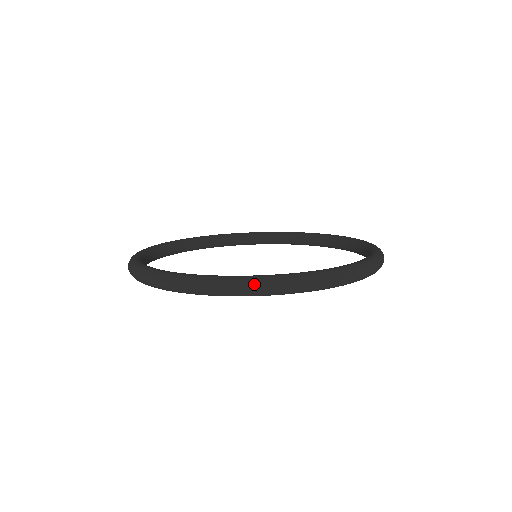
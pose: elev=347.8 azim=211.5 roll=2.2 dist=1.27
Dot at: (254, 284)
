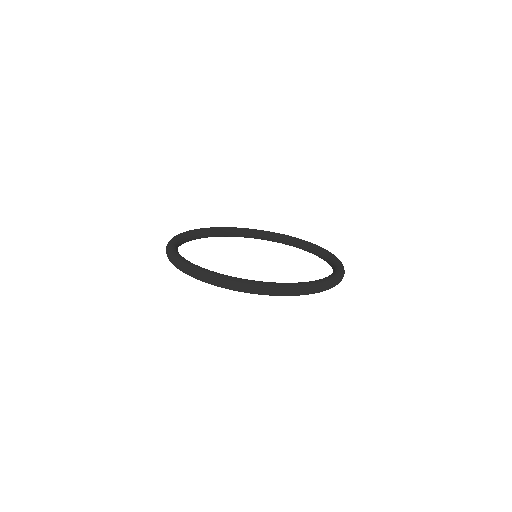
Dot at: (331, 283)
